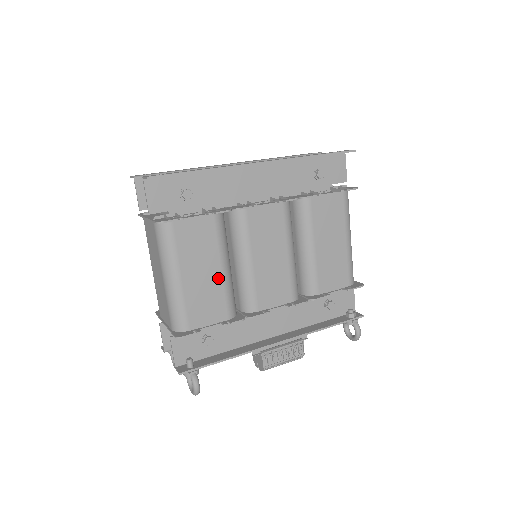
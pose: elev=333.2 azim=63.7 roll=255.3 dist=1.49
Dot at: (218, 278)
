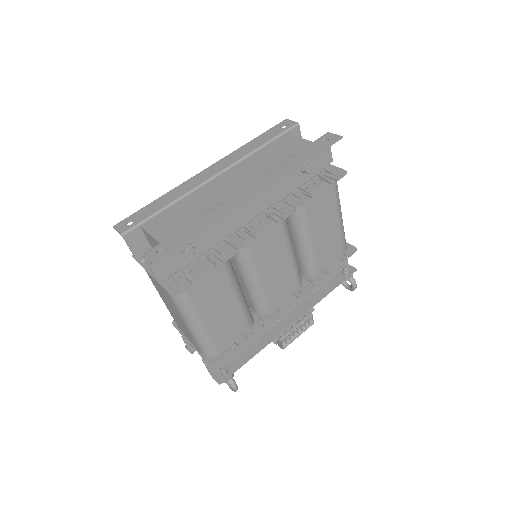
Dot at: (234, 306)
